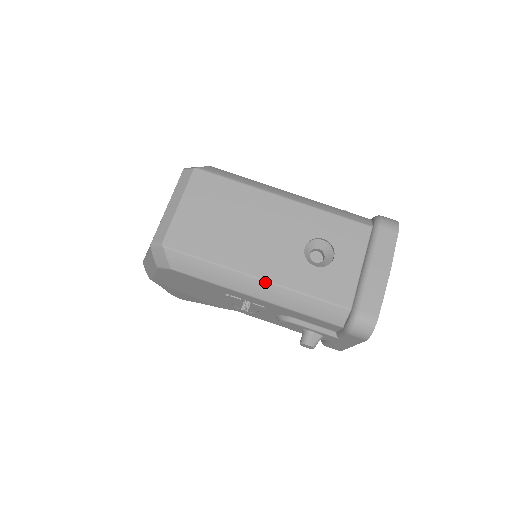
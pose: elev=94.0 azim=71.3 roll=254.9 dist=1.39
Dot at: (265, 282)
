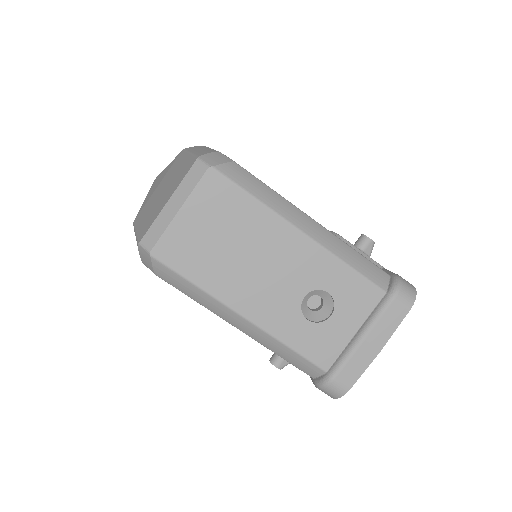
Dot at: (250, 322)
